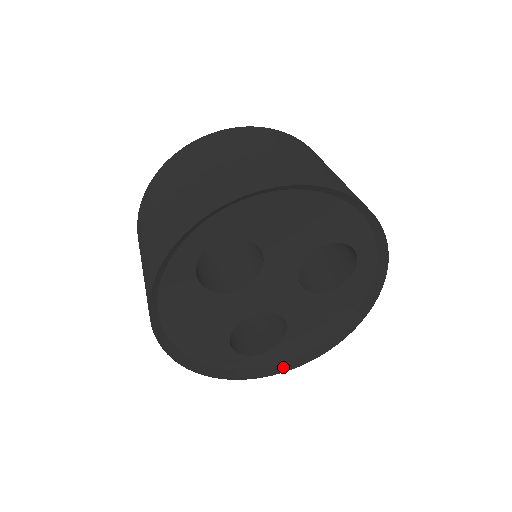
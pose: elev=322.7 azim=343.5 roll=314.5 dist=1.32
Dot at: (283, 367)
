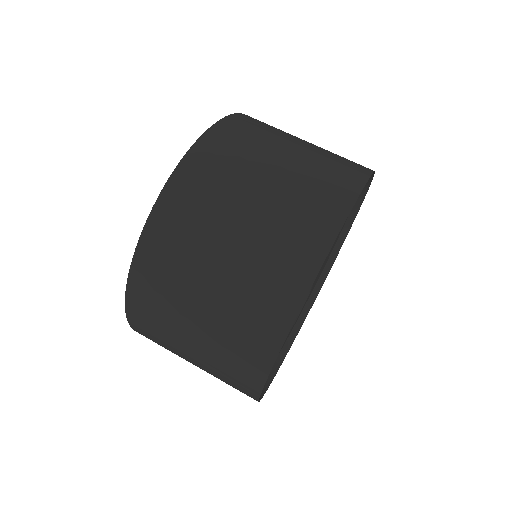
Dot at: (310, 302)
